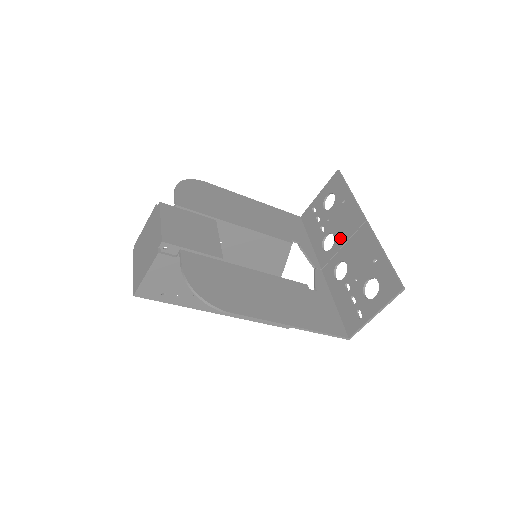
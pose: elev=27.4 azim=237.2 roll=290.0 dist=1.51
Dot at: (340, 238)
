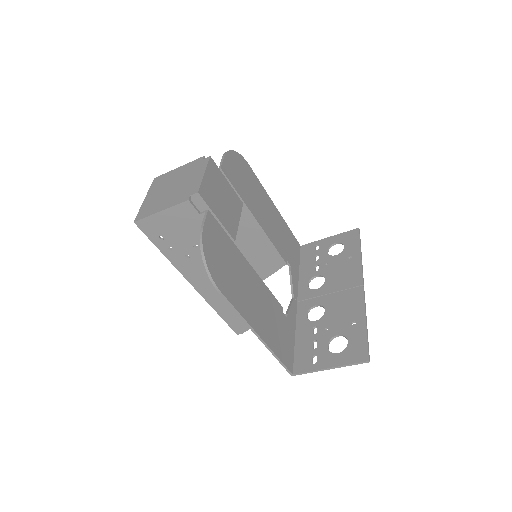
Dot at: (330, 285)
